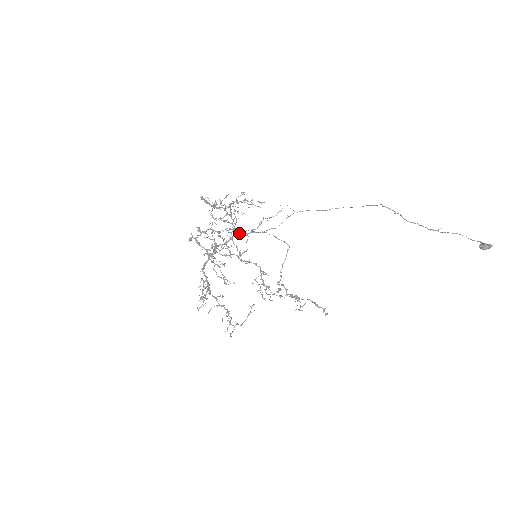
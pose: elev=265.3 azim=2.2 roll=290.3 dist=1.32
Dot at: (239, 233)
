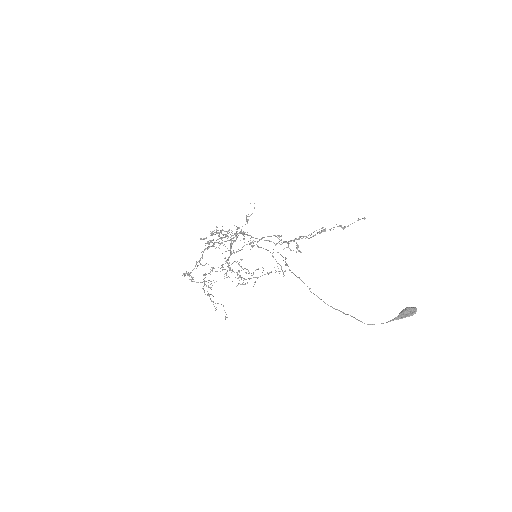
Dot at: (237, 234)
